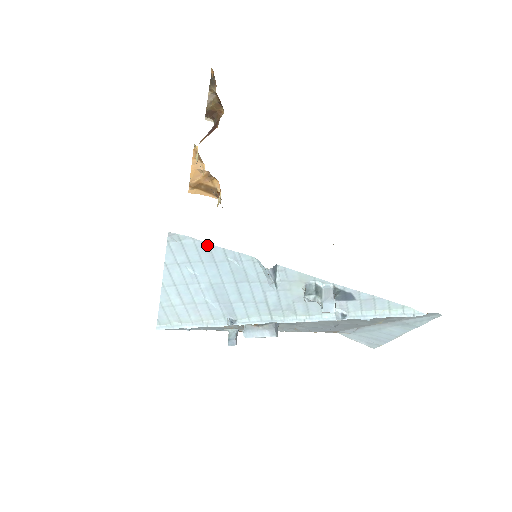
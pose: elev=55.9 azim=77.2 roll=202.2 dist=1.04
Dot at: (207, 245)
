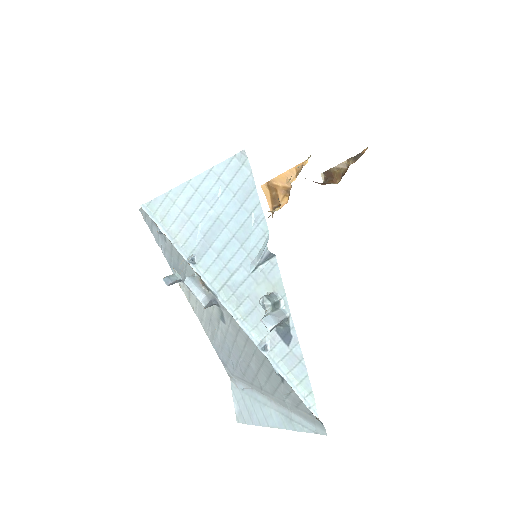
Dot at: (254, 187)
